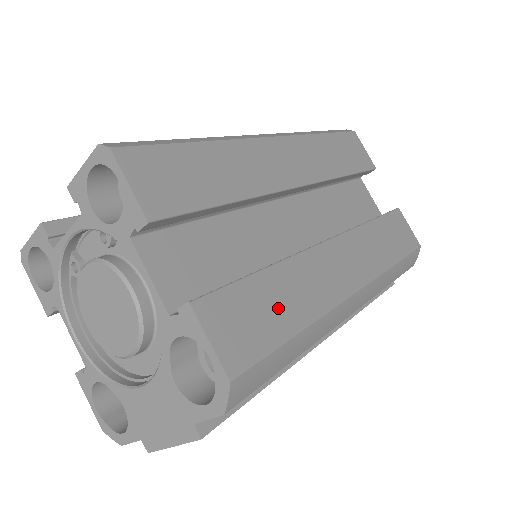
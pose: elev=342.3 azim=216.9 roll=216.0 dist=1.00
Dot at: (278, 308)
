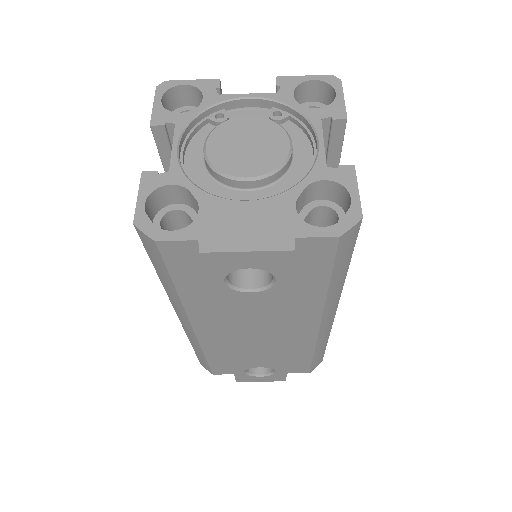
Dot at: occluded
